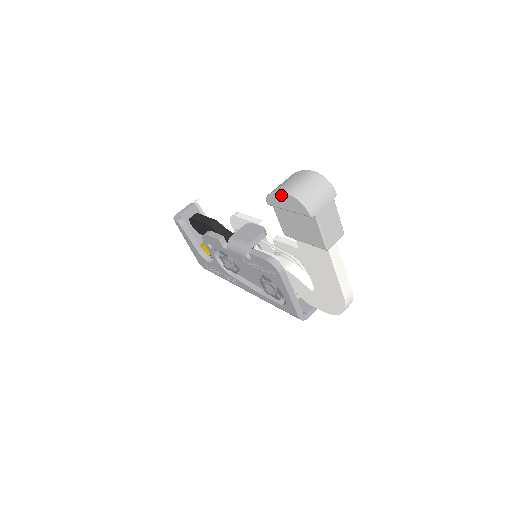
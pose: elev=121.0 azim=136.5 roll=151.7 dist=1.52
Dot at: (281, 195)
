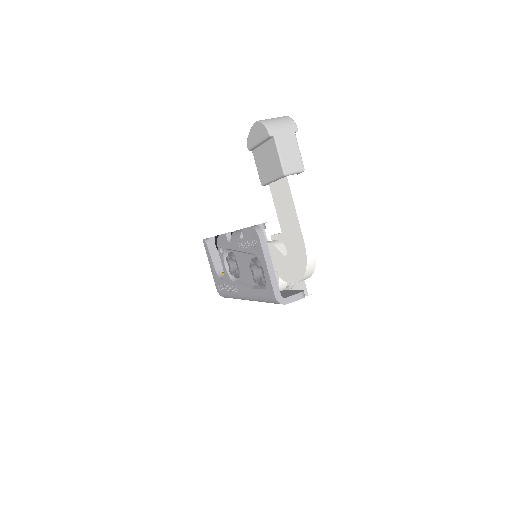
Dot at: (253, 128)
